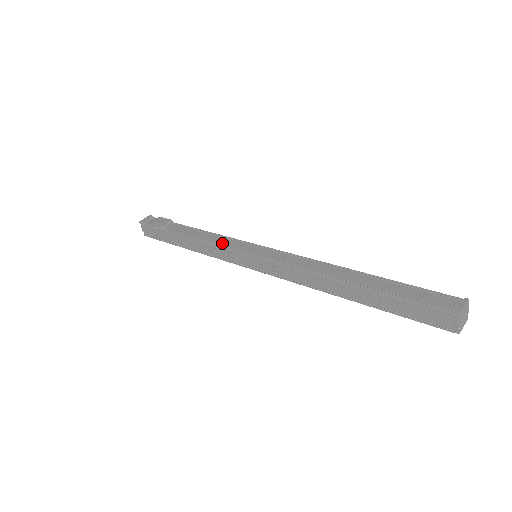
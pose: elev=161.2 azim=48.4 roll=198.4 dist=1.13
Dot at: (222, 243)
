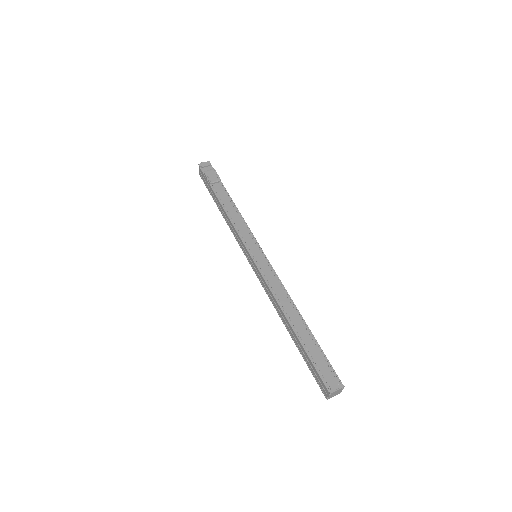
Dot at: (240, 230)
